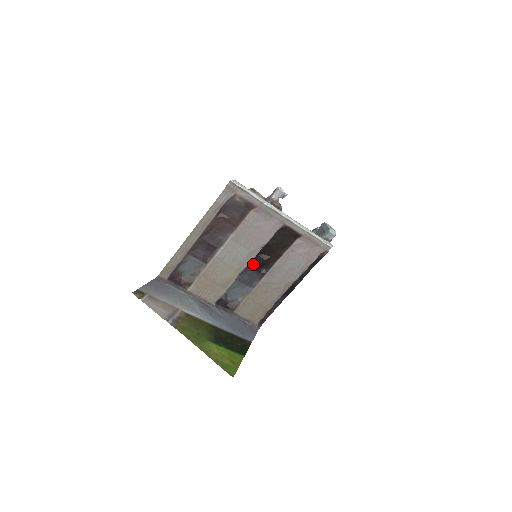
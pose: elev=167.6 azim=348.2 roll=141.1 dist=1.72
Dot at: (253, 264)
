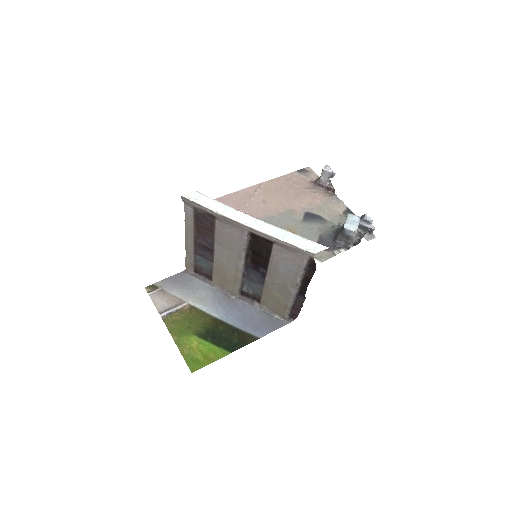
Dot at: (252, 264)
